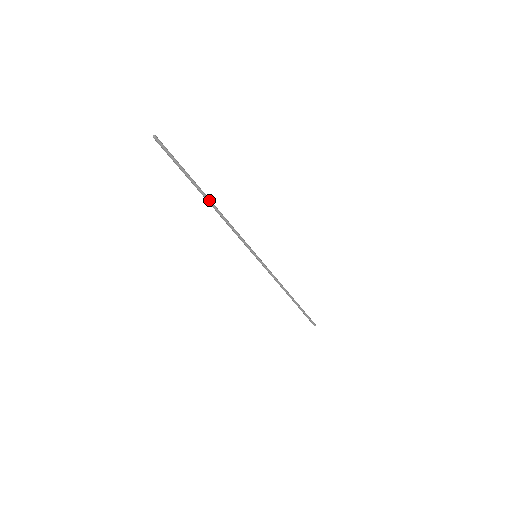
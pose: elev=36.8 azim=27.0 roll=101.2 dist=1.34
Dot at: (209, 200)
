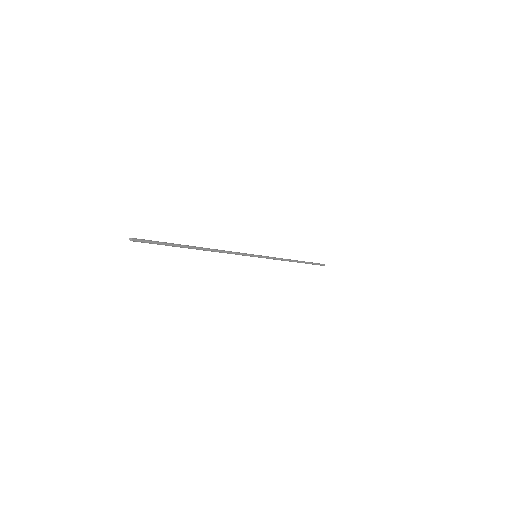
Dot at: (199, 249)
